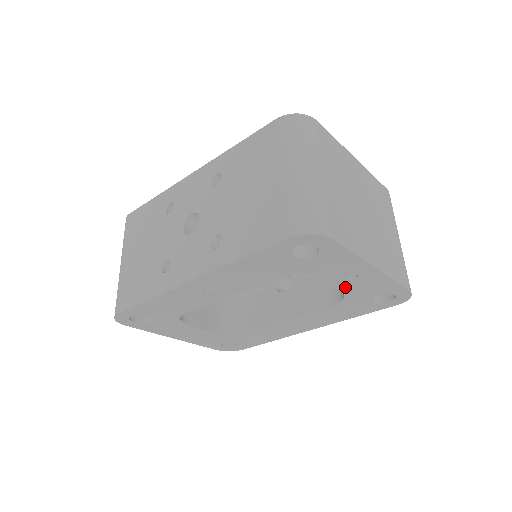
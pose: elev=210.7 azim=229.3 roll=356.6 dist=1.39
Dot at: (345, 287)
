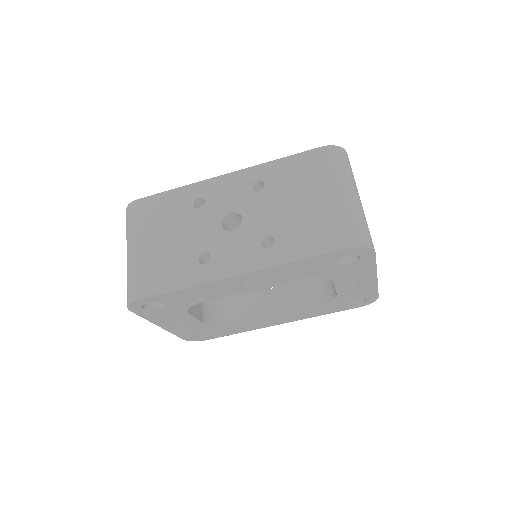
Dot at: (343, 290)
